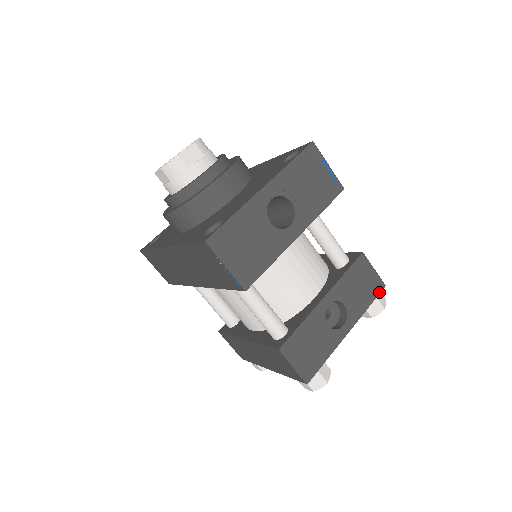
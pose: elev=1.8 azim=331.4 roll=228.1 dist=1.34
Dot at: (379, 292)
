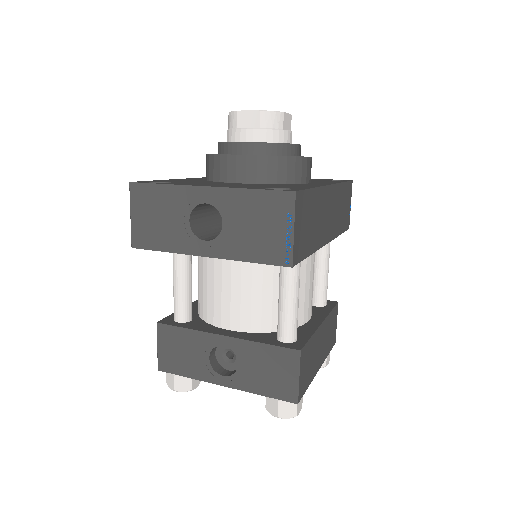
Dot at: (284, 399)
